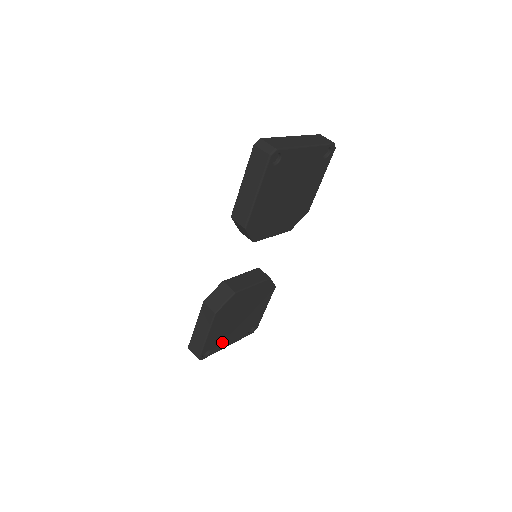
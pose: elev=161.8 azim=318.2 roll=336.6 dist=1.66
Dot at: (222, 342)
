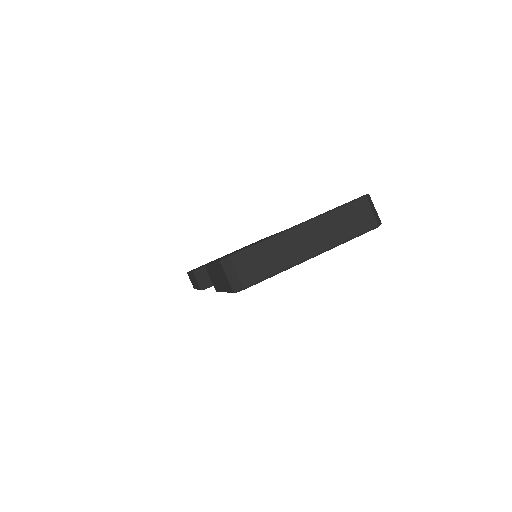
Dot at: occluded
